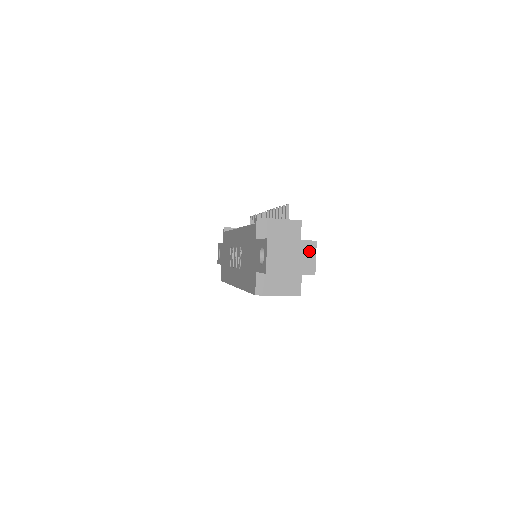
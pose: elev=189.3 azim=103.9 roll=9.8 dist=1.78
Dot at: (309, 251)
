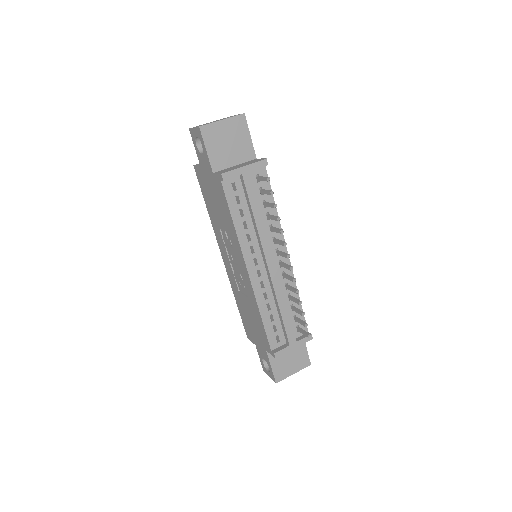
Dot at: occluded
